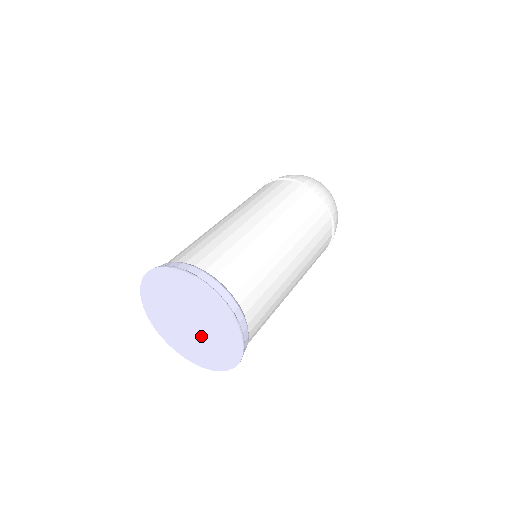
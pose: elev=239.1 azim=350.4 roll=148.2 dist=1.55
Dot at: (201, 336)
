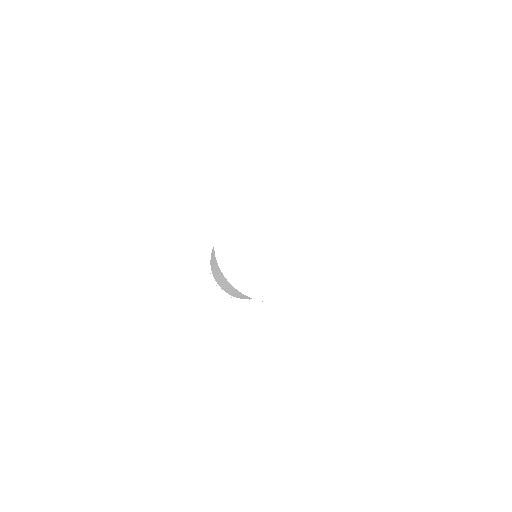
Dot at: (277, 260)
